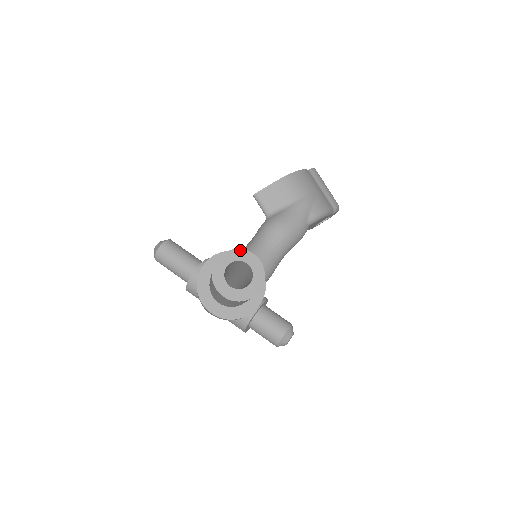
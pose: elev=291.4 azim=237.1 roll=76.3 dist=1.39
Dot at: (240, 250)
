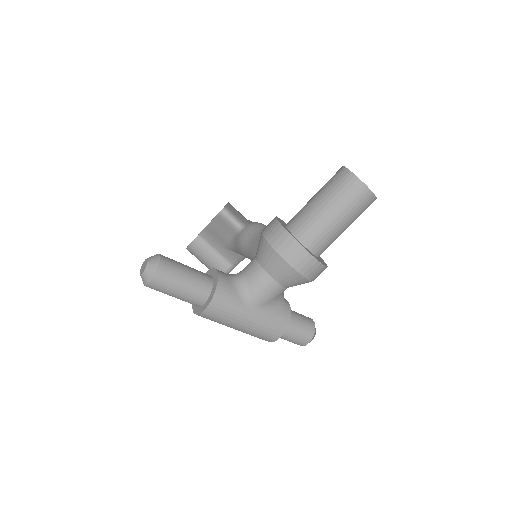
Dot at: occluded
